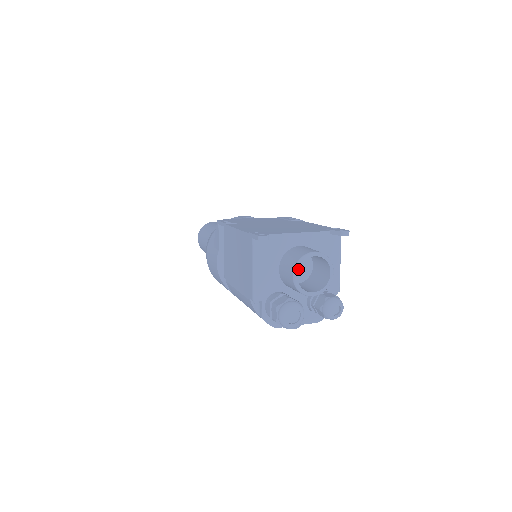
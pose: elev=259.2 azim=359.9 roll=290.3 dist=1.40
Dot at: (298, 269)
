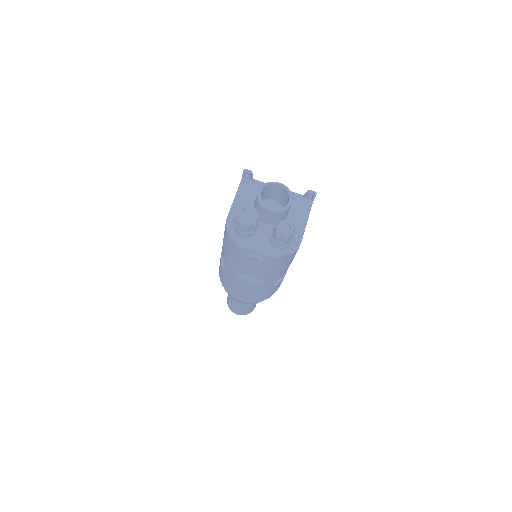
Dot at: (263, 188)
